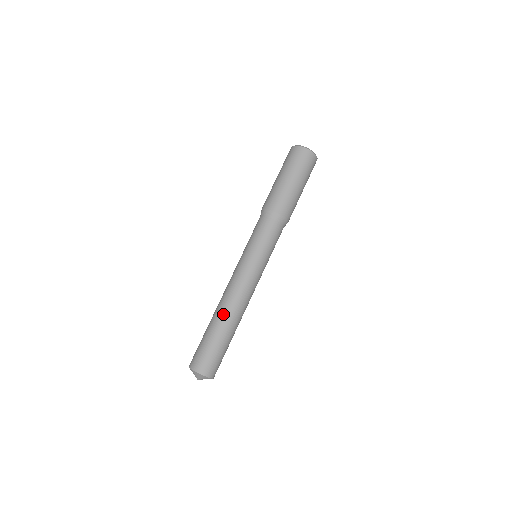
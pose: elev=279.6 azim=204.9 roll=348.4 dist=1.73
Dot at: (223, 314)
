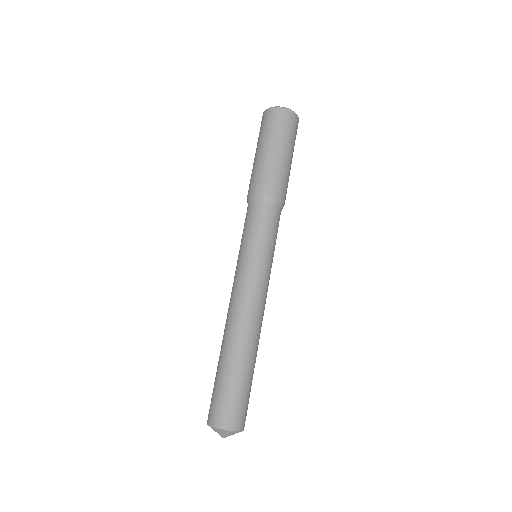
Dot at: (224, 339)
